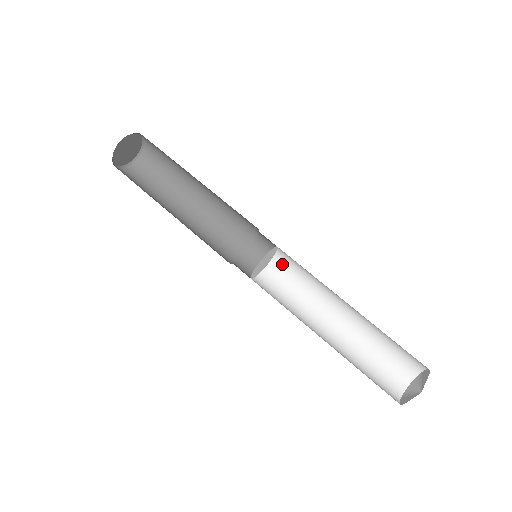
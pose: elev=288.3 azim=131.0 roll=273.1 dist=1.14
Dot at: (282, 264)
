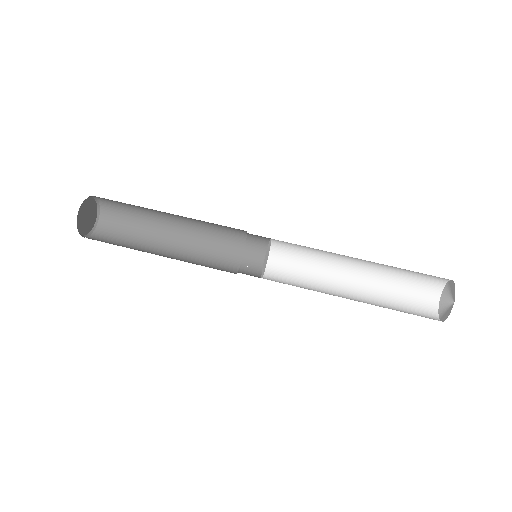
Dot at: (282, 246)
